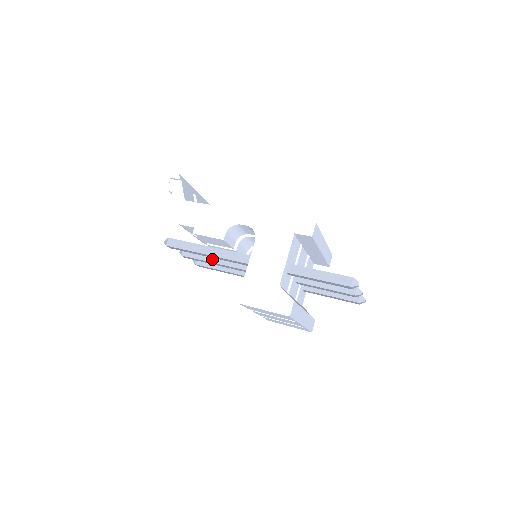
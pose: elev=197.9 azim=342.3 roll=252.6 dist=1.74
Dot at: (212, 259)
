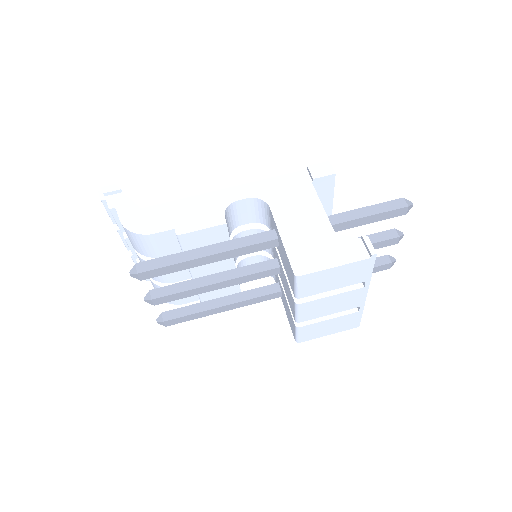
Dot at: (200, 283)
